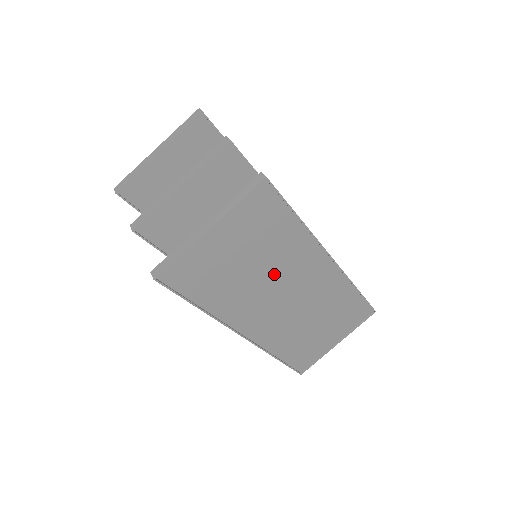
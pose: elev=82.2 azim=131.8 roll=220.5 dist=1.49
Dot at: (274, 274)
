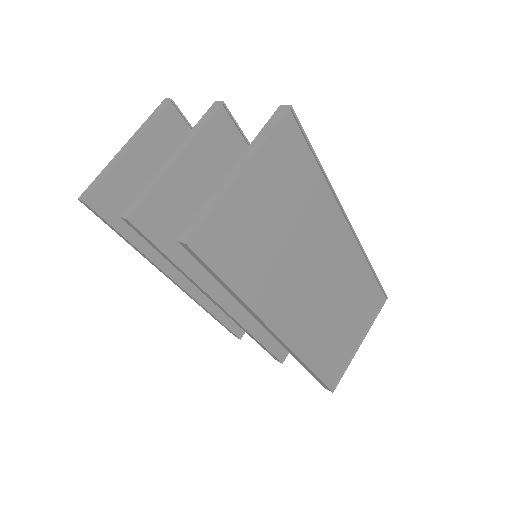
Dot at: (302, 243)
